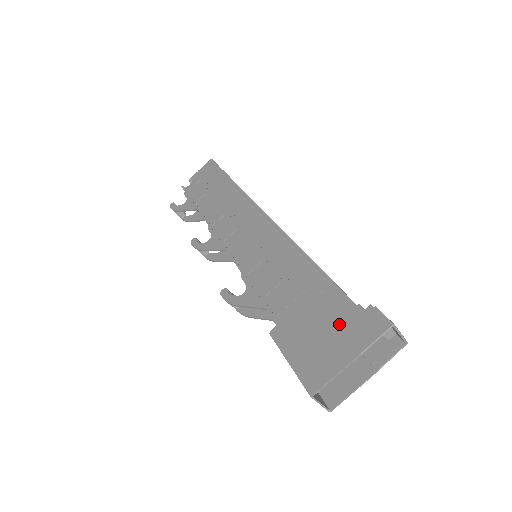
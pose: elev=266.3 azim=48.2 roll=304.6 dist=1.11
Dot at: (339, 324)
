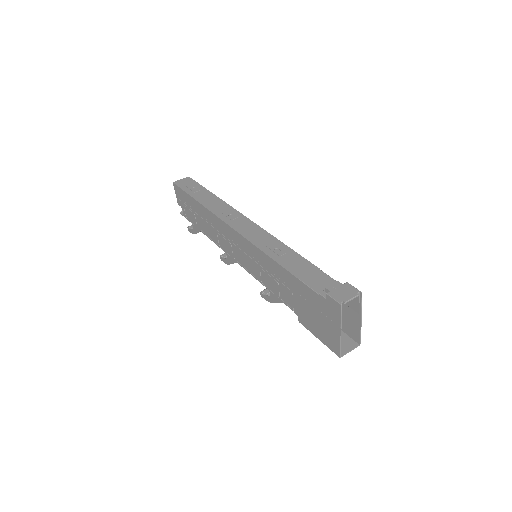
Dot at: (320, 310)
